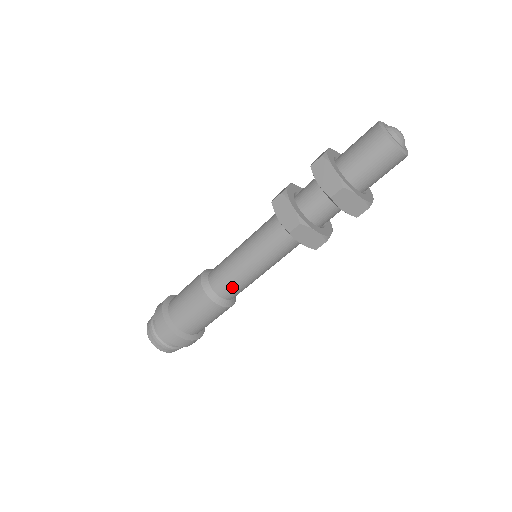
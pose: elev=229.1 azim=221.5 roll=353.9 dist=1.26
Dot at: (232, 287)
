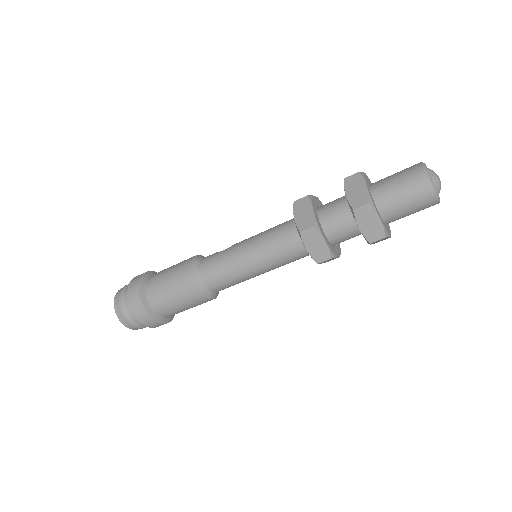
Dot at: occluded
